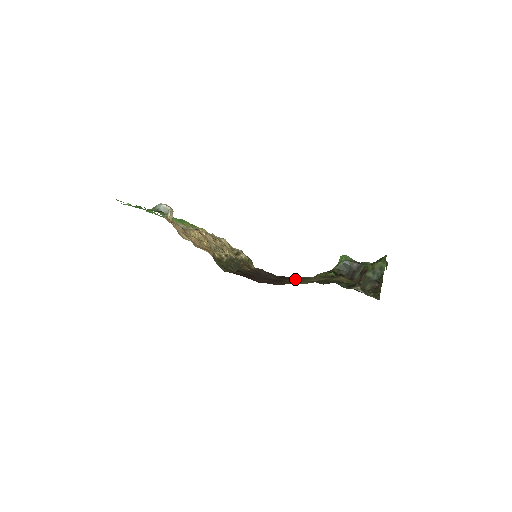
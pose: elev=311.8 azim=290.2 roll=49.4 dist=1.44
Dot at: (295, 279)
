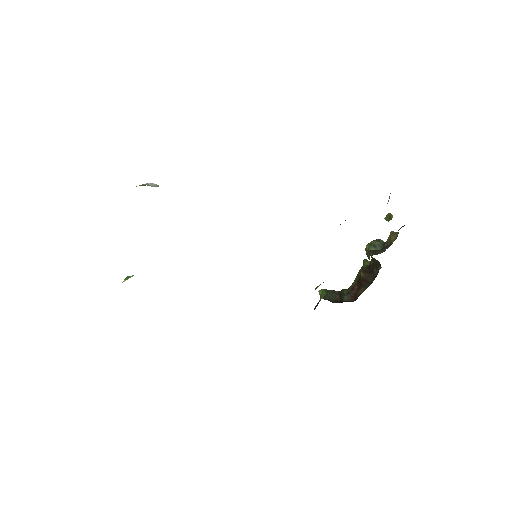
Dot at: occluded
